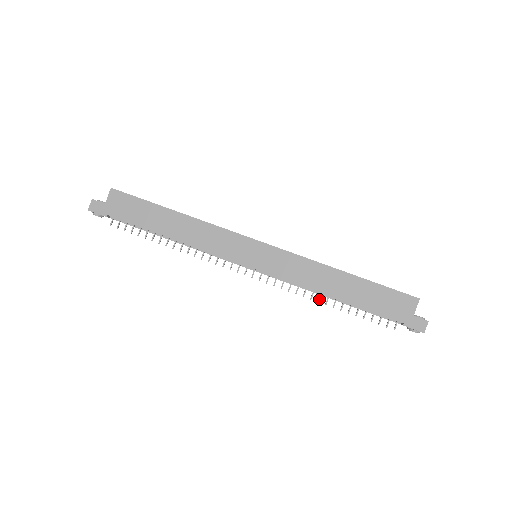
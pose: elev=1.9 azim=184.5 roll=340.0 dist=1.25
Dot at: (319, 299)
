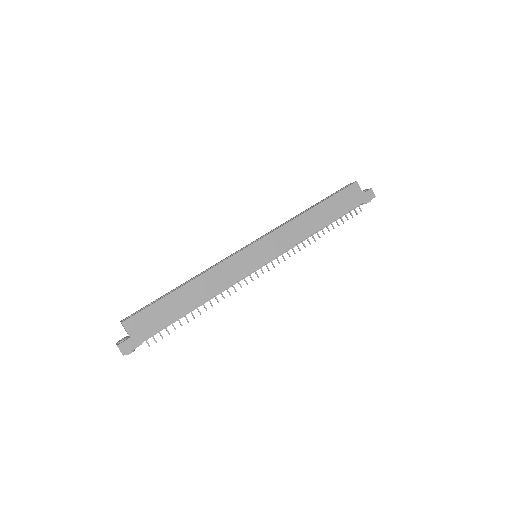
Dot at: (314, 239)
